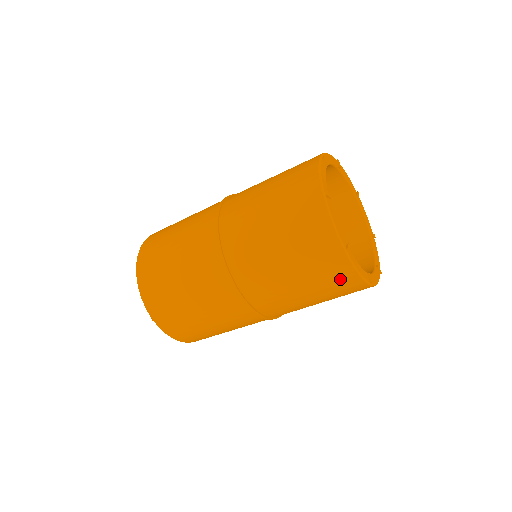
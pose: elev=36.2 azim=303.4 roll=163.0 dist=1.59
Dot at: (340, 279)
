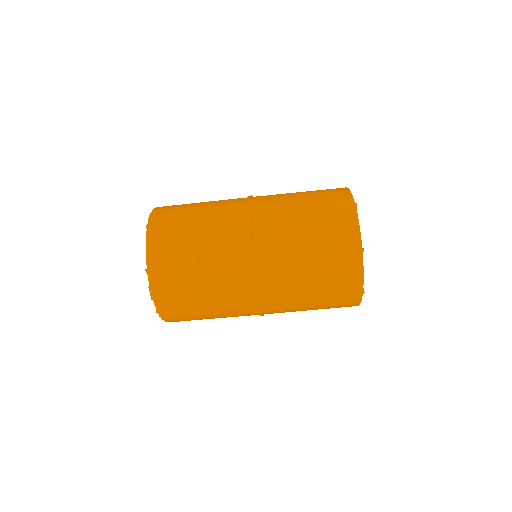
Dot at: (346, 276)
